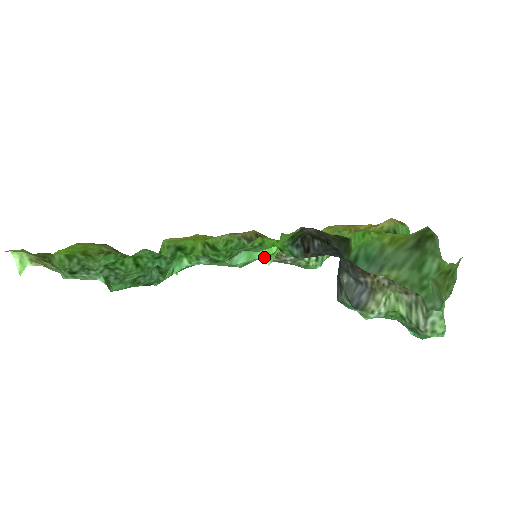
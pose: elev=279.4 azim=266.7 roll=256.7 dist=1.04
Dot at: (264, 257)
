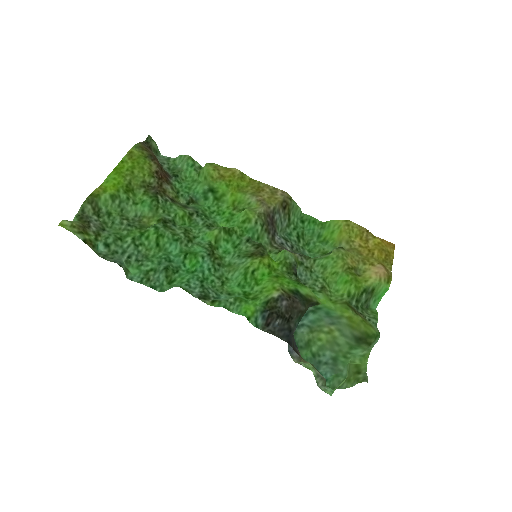
Dot at: (245, 295)
